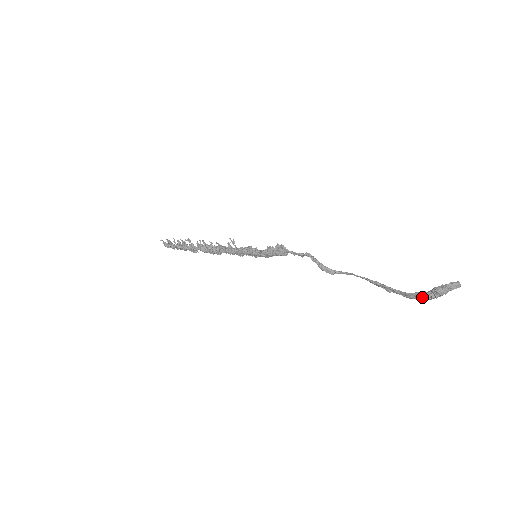
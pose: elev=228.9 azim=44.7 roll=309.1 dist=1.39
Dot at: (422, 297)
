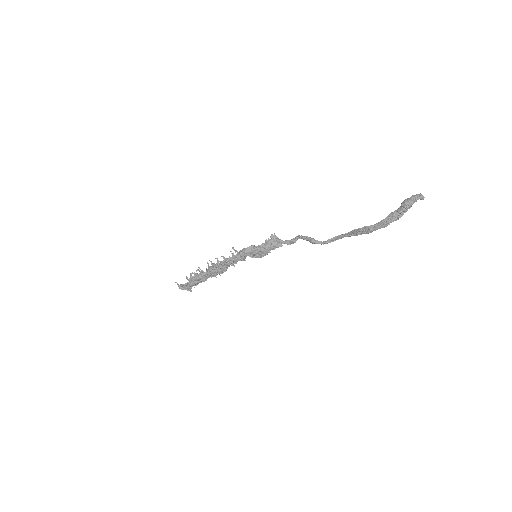
Dot at: (395, 216)
